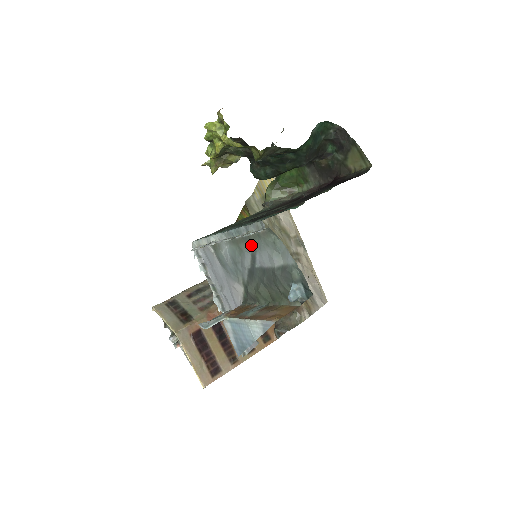
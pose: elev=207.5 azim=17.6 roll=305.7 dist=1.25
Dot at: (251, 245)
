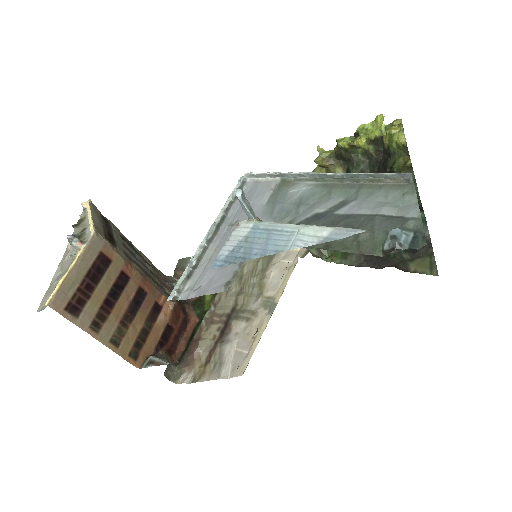
Dot at: (355, 192)
